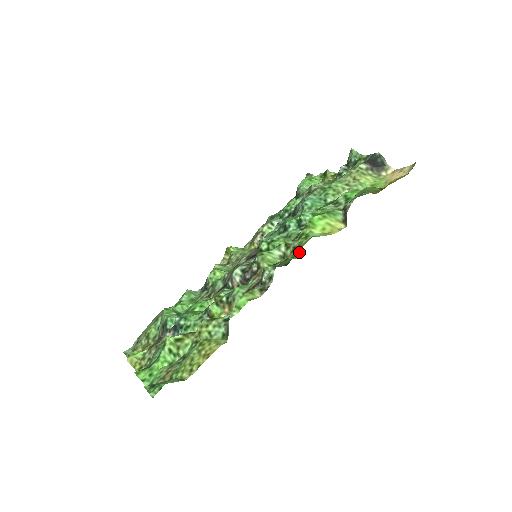
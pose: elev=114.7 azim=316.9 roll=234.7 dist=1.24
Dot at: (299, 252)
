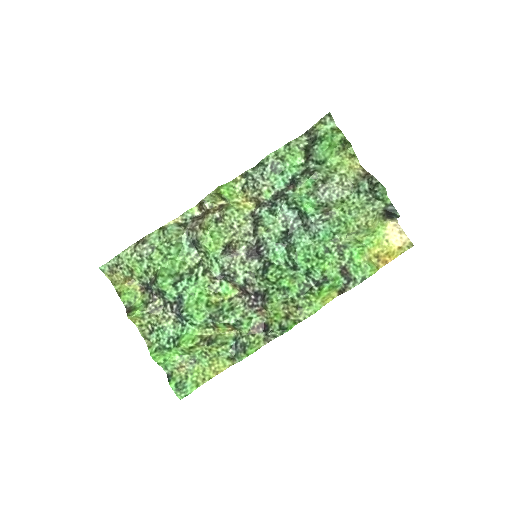
Dot at: (301, 321)
